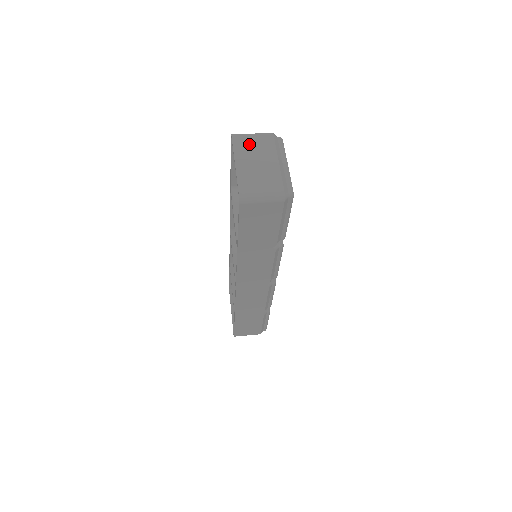
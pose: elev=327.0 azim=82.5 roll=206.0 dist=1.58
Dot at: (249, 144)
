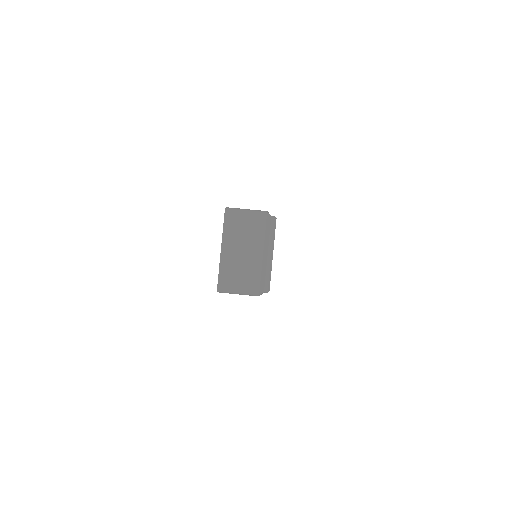
Dot at: (239, 227)
